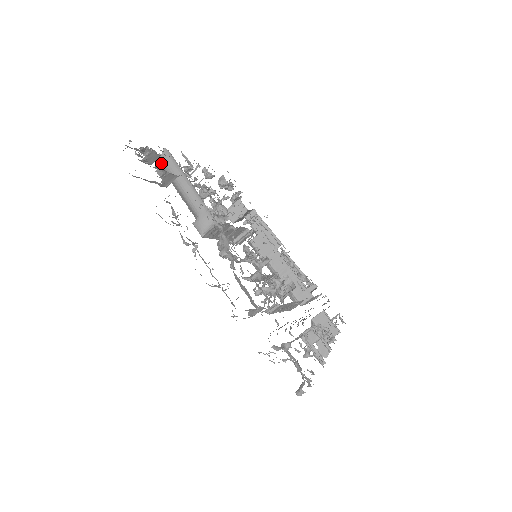
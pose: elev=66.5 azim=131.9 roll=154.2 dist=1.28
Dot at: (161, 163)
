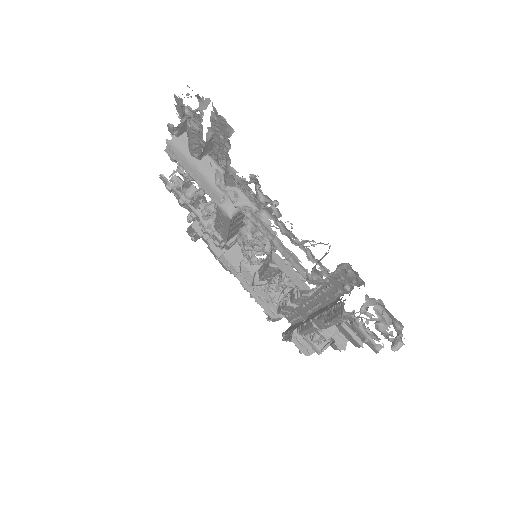
Dot at: (172, 144)
